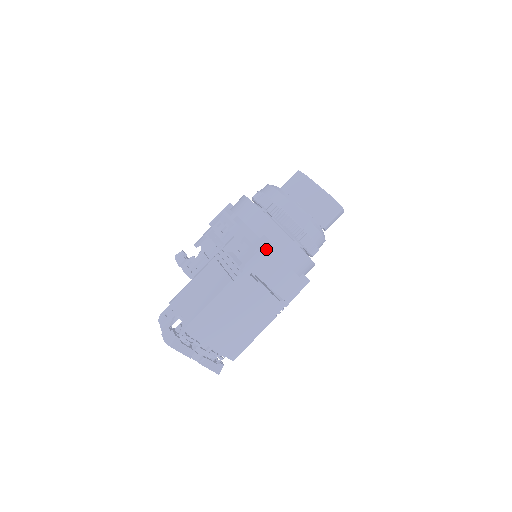
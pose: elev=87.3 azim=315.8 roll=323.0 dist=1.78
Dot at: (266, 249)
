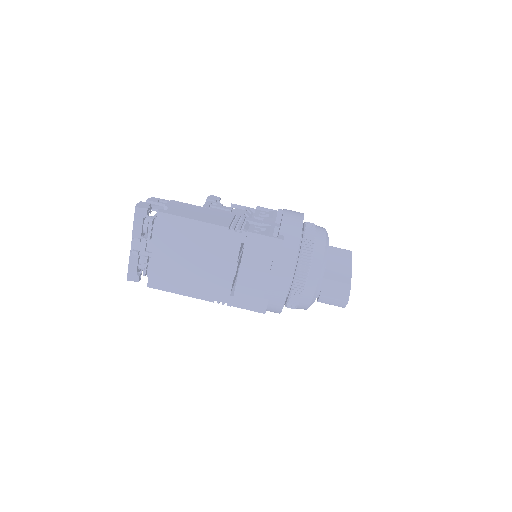
Dot at: (273, 243)
